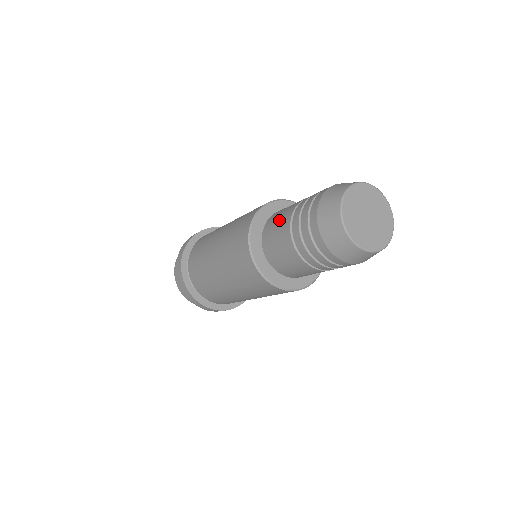
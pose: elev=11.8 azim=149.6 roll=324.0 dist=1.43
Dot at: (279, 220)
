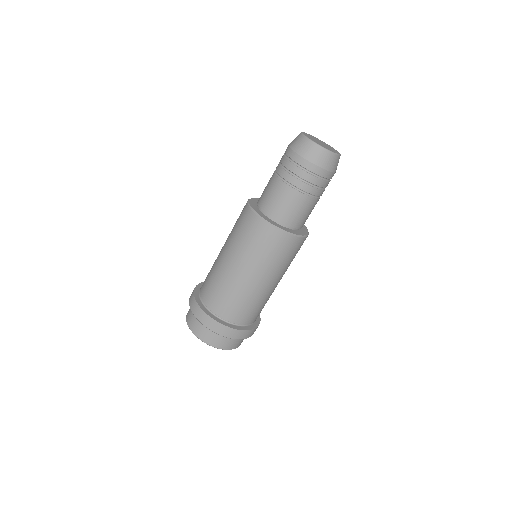
Dot at: (267, 185)
